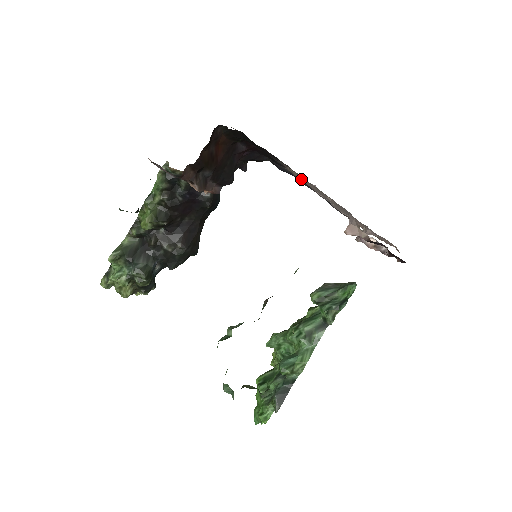
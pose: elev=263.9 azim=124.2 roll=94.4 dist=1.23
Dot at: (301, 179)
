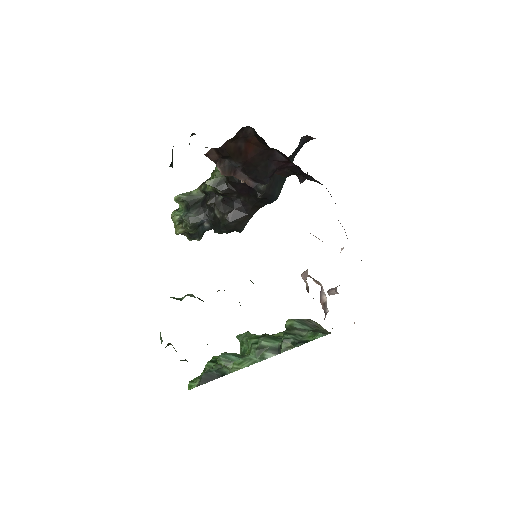
Dot at: occluded
